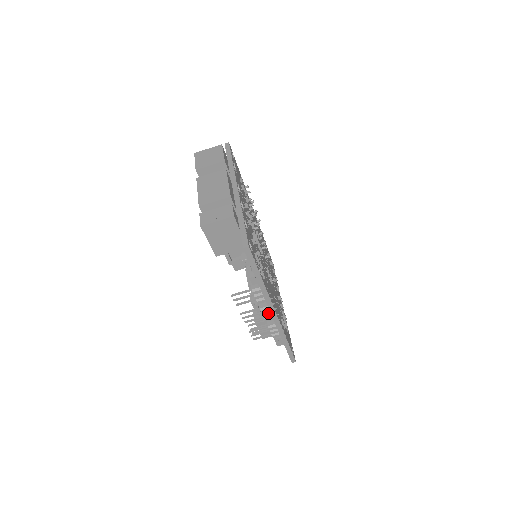
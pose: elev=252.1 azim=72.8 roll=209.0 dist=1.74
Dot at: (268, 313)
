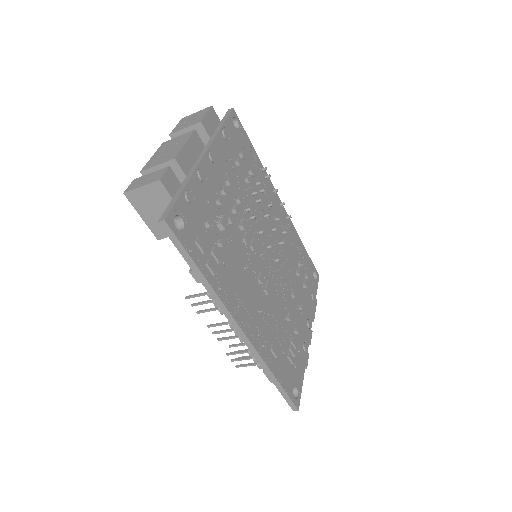
Dot at: occluded
